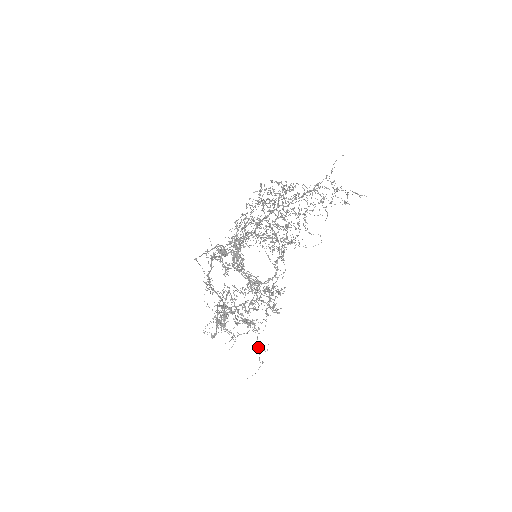
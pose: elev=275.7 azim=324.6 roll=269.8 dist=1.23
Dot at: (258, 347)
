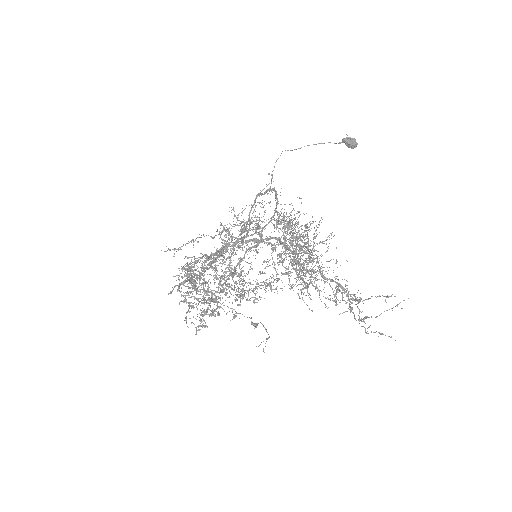
Dot at: (220, 307)
